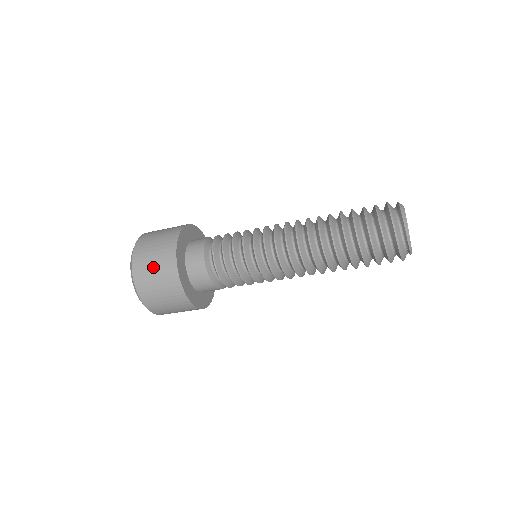
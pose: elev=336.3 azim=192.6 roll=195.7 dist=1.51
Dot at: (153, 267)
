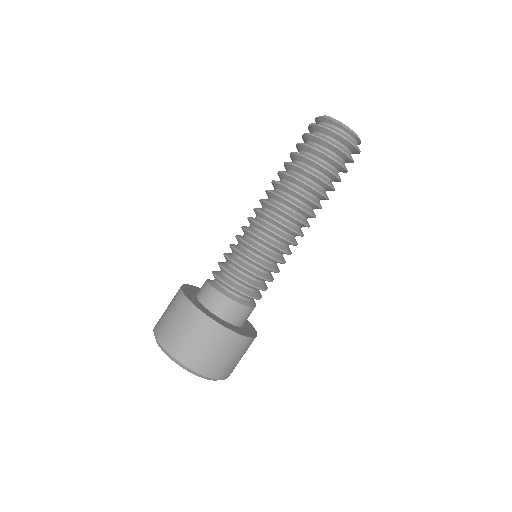
Dot at: (199, 344)
